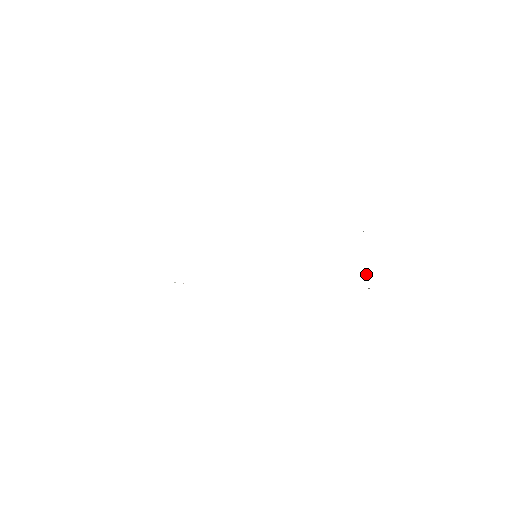
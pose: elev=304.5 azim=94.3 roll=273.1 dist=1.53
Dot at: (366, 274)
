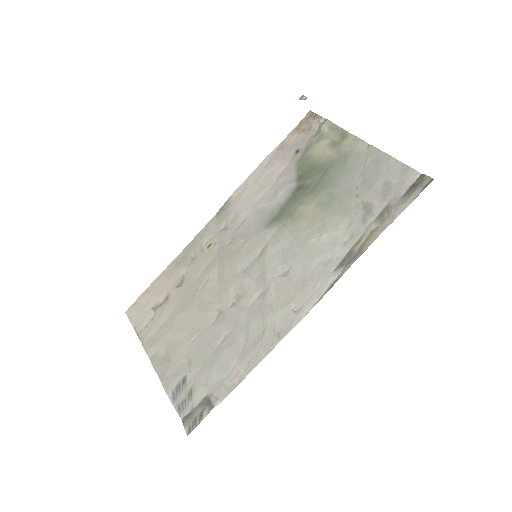
Dot at: (304, 98)
